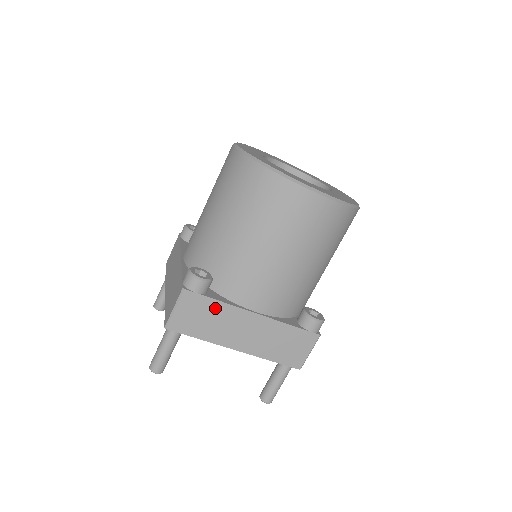
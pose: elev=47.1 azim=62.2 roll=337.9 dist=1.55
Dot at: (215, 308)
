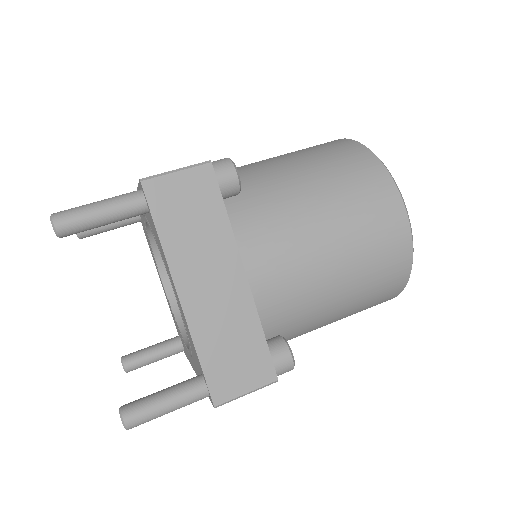
Dot at: (215, 219)
